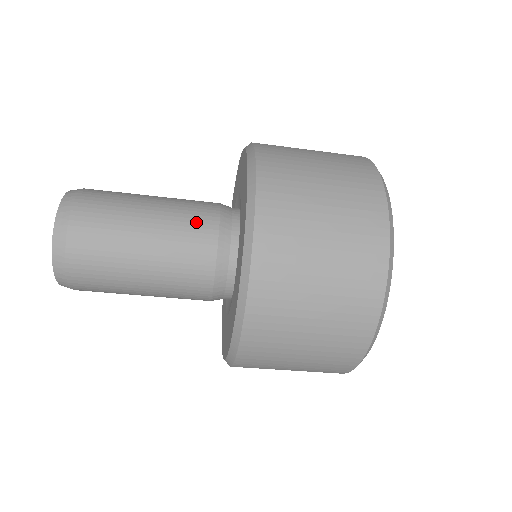
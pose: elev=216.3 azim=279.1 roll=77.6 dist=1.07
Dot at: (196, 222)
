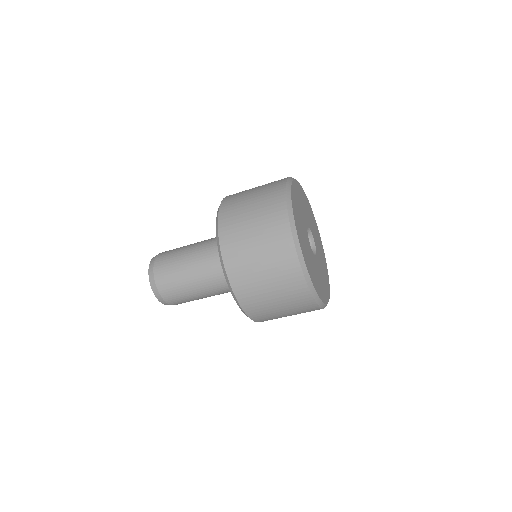
Dot at: (212, 240)
